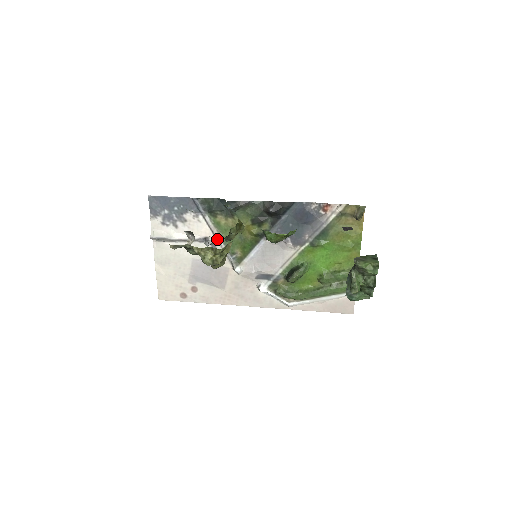
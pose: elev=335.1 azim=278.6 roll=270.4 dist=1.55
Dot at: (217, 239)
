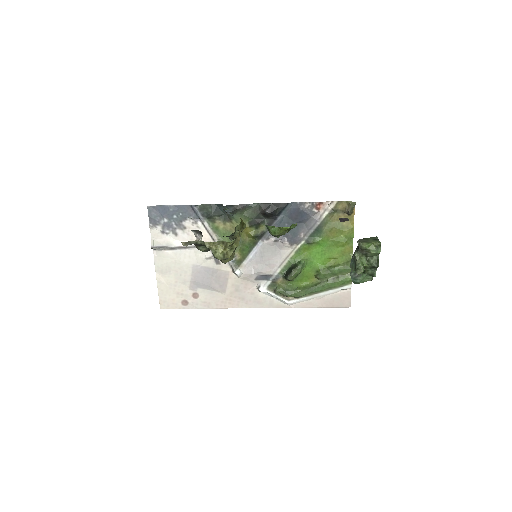
Dot at: occluded
